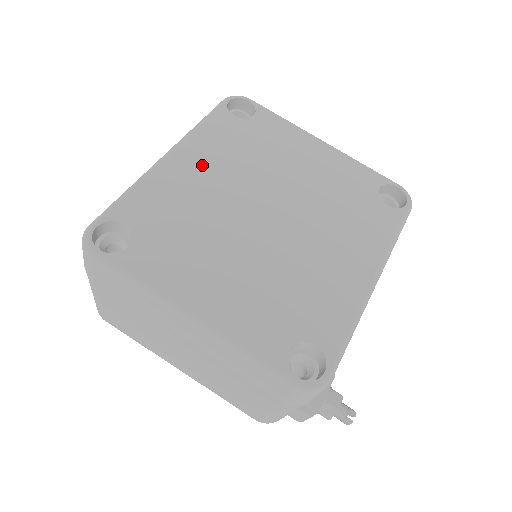
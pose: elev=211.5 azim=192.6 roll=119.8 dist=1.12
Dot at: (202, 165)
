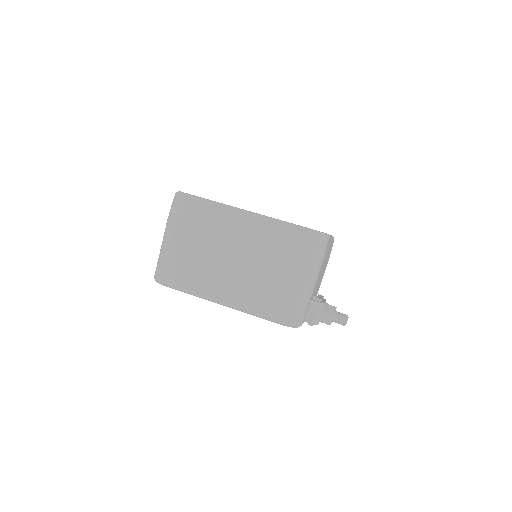
Dot at: occluded
